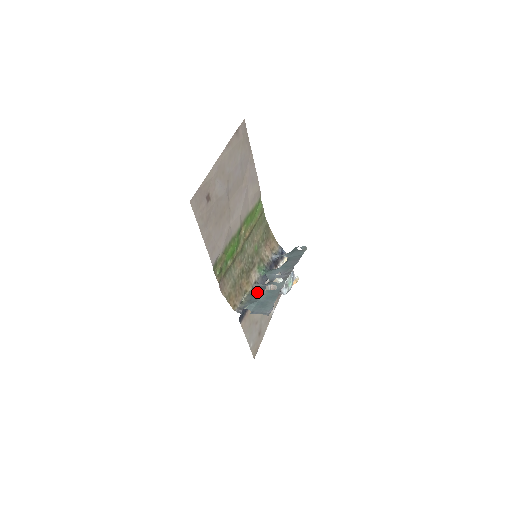
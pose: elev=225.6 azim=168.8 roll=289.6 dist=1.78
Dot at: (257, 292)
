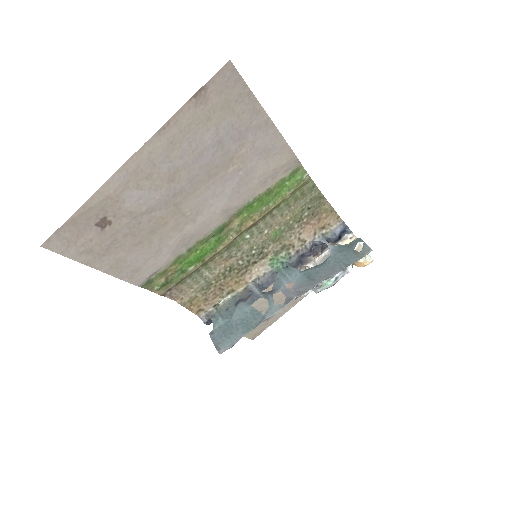
Dot at: (243, 301)
